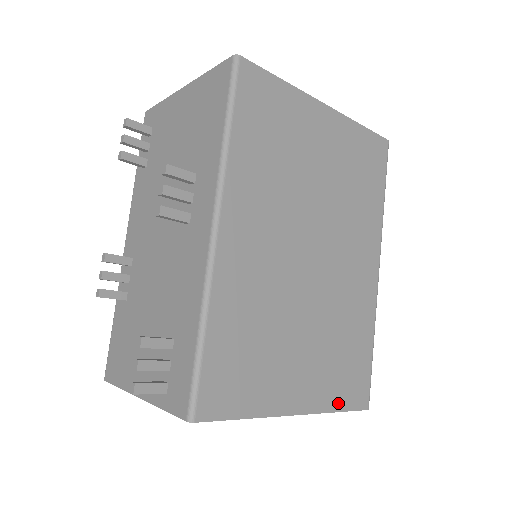
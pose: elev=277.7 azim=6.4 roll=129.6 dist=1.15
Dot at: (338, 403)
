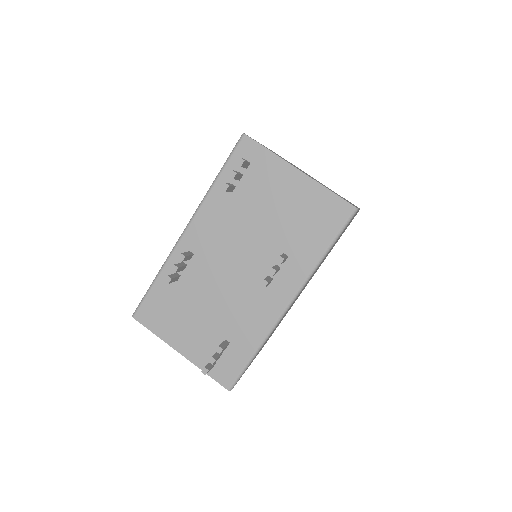
Dot at: occluded
